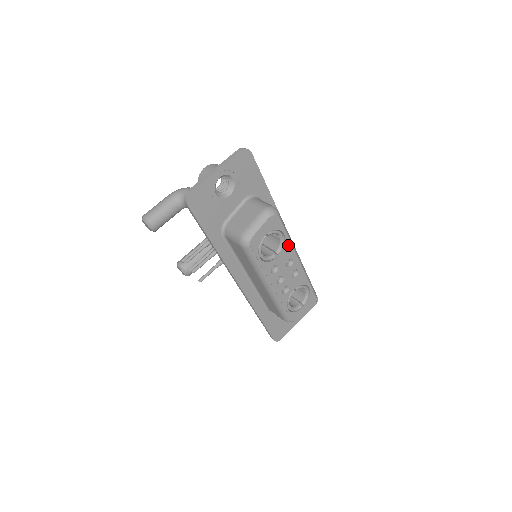
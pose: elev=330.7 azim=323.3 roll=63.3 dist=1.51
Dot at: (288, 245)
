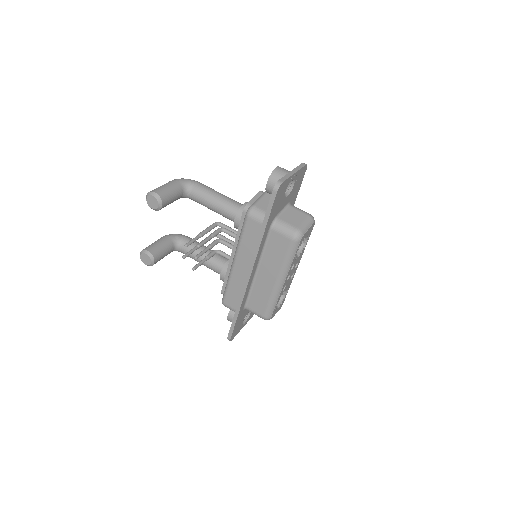
Dot at: (303, 250)
